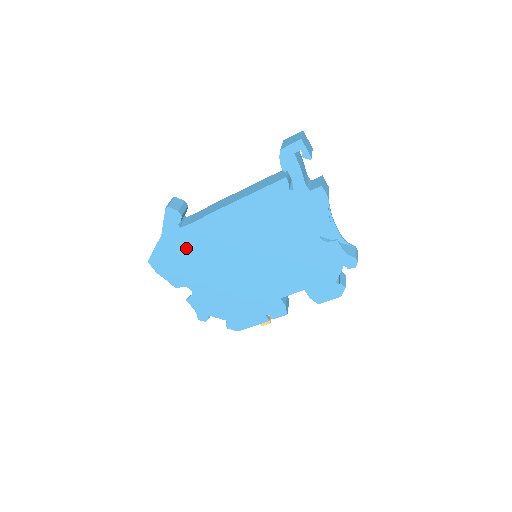
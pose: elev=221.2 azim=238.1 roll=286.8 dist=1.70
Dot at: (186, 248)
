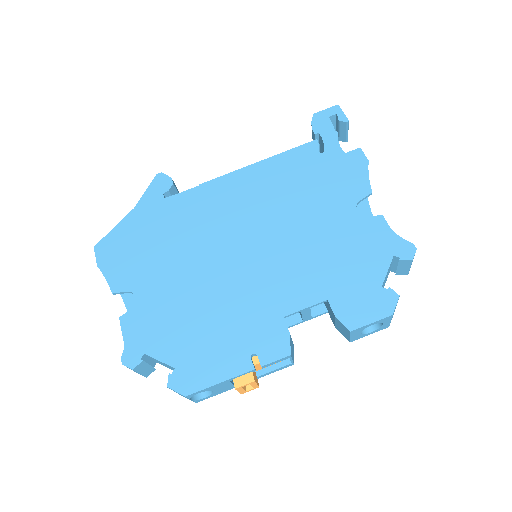
Dot at: (160, 226)
